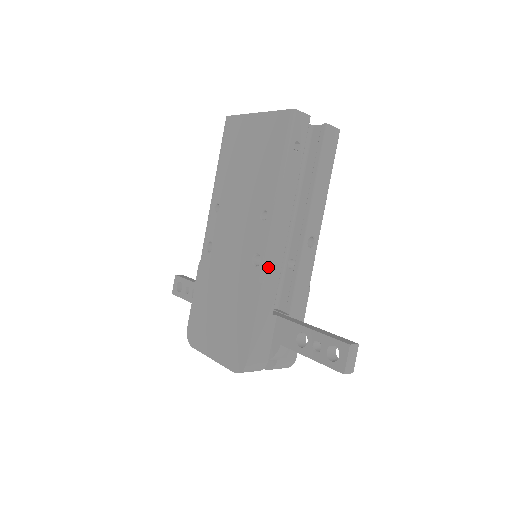
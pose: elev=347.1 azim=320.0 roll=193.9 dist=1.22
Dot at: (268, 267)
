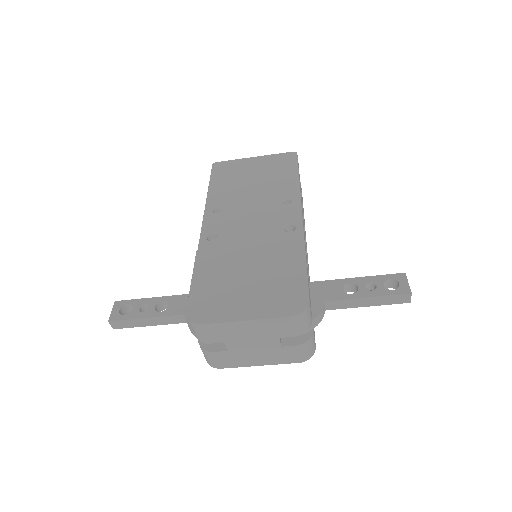
Dot at: occluded
